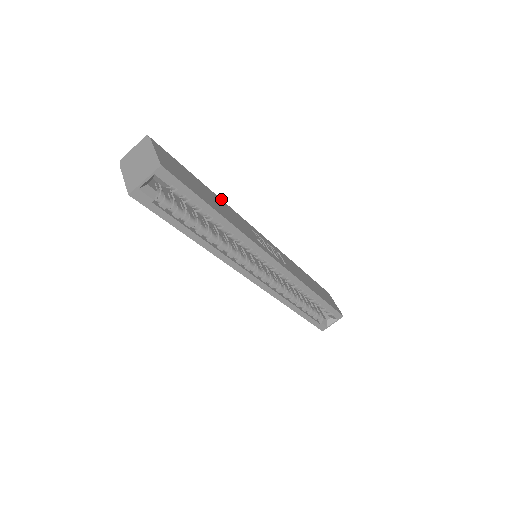
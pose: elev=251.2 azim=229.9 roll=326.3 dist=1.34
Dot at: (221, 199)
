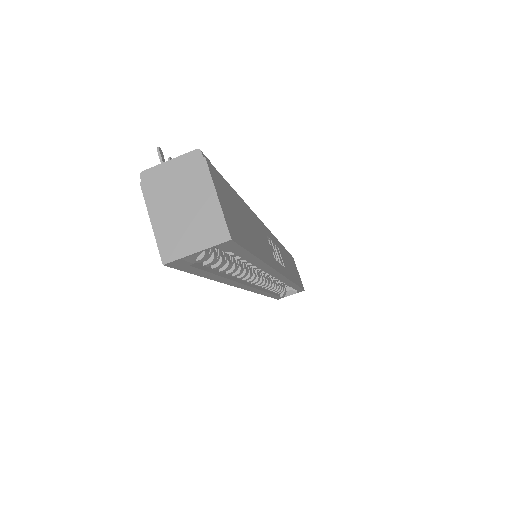
Dot at: (249, 207)
